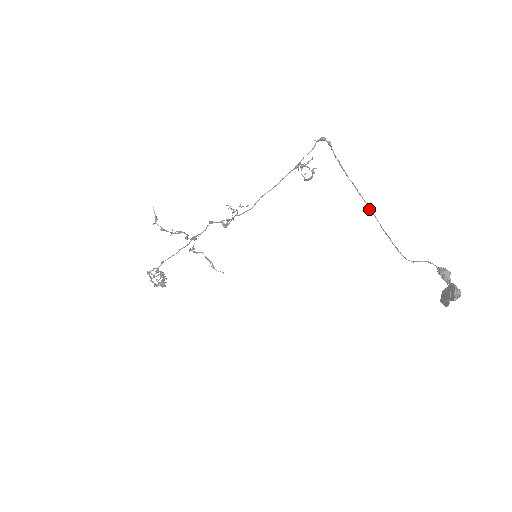
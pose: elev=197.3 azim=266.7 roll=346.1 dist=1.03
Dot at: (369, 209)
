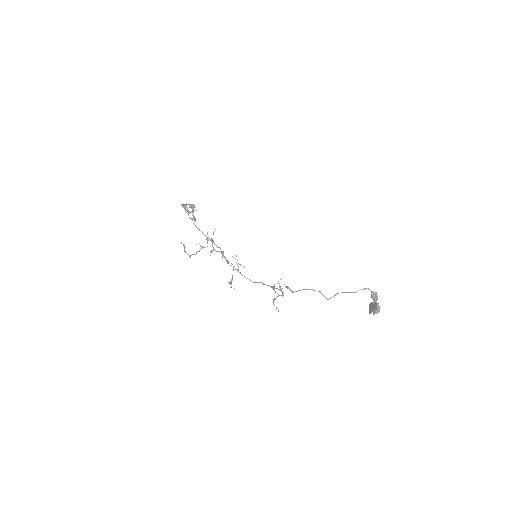
Dot at: (322, 294)
